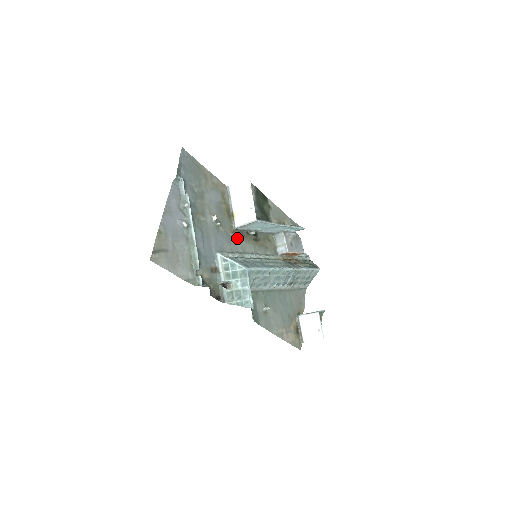
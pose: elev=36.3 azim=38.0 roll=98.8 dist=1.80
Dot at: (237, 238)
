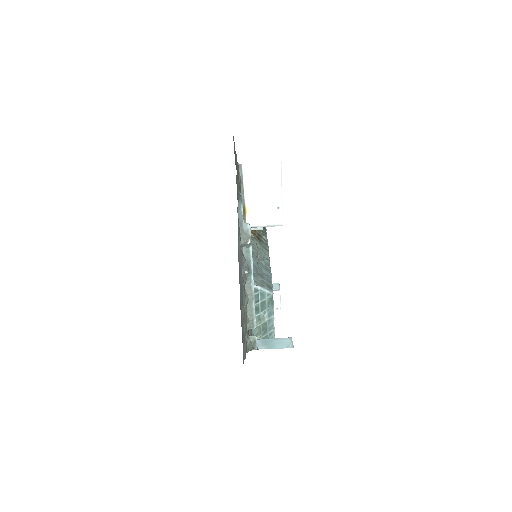
Dot at: occluded
